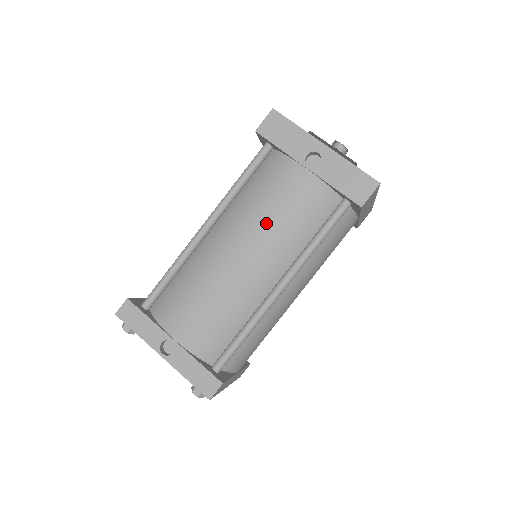
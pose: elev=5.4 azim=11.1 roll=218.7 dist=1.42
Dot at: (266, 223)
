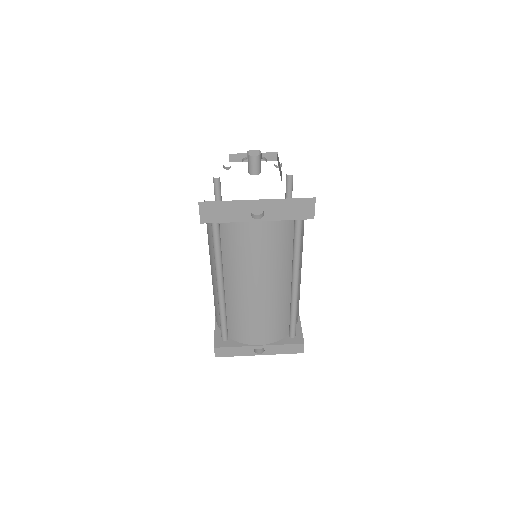
Dot at: (259, 266)
